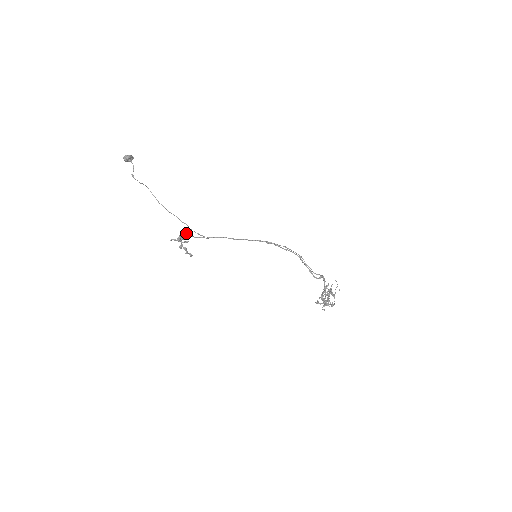
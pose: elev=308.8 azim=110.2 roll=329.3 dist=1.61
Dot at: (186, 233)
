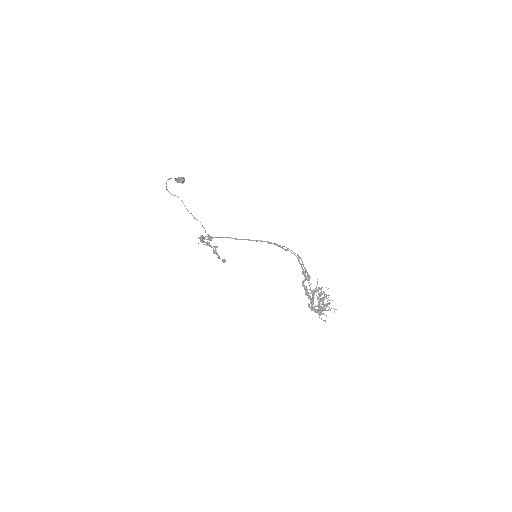
Dot at: occluded
